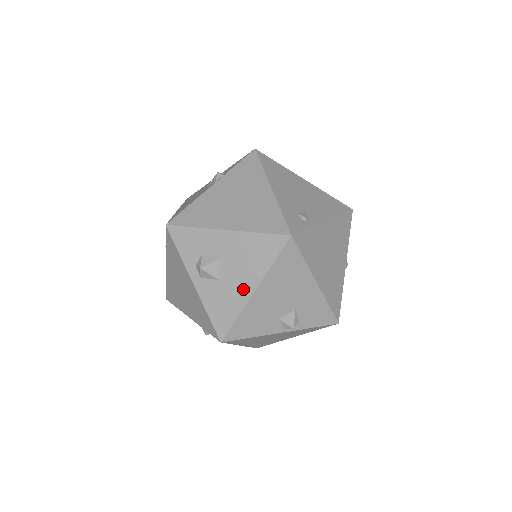
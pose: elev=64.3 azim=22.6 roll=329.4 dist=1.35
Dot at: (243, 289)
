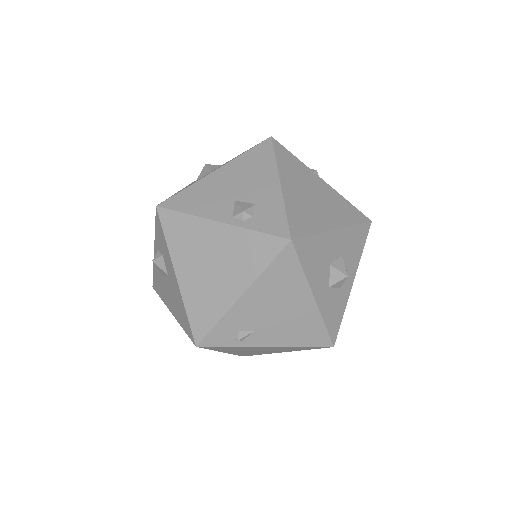
Dot at: (169, 302)
